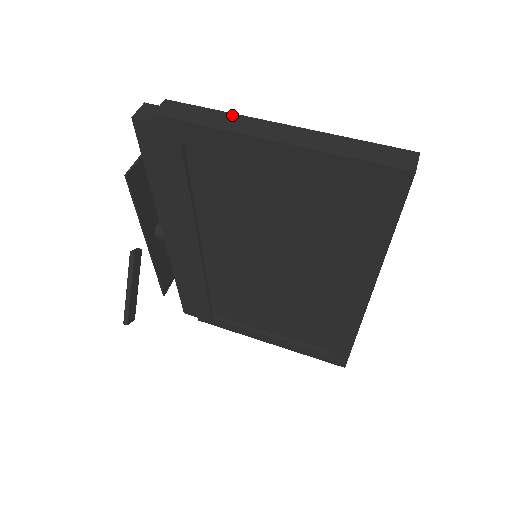
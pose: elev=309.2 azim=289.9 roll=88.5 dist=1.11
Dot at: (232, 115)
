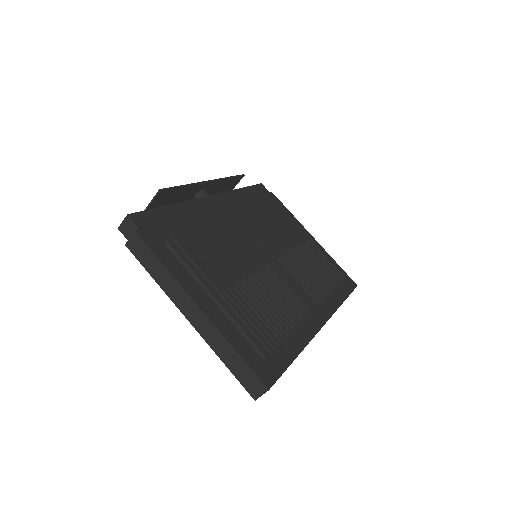
Dot at: (171, 277)
